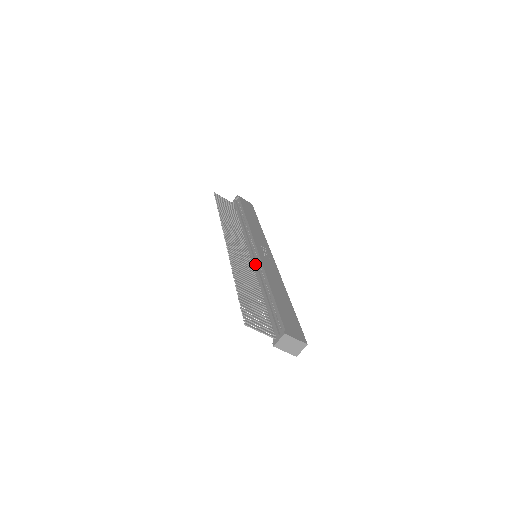
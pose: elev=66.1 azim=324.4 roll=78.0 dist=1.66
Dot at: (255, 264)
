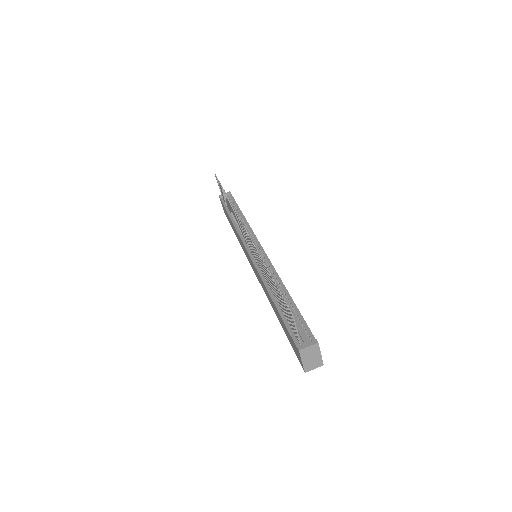
Dot at: occluded
